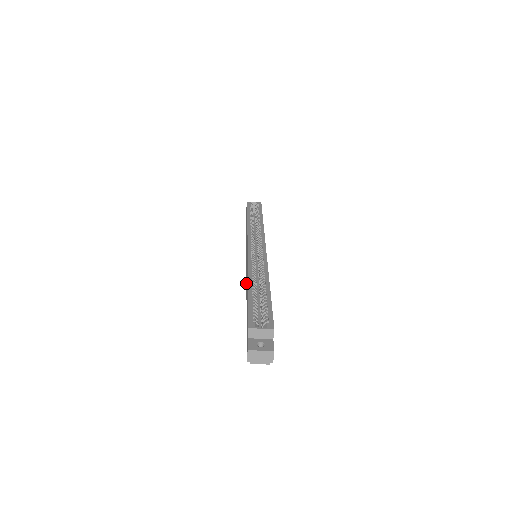
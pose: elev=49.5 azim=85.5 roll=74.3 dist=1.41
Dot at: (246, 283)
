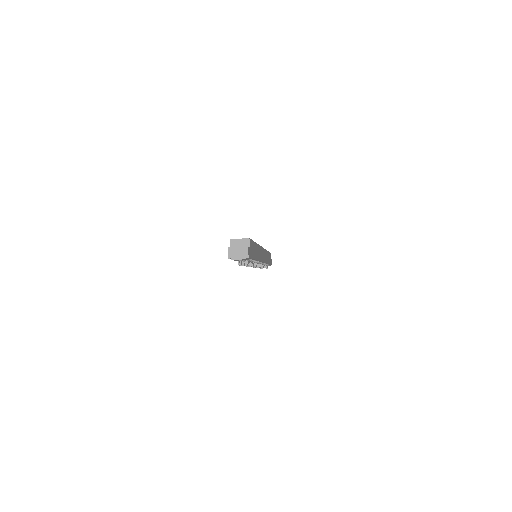
Dot at: occluded
